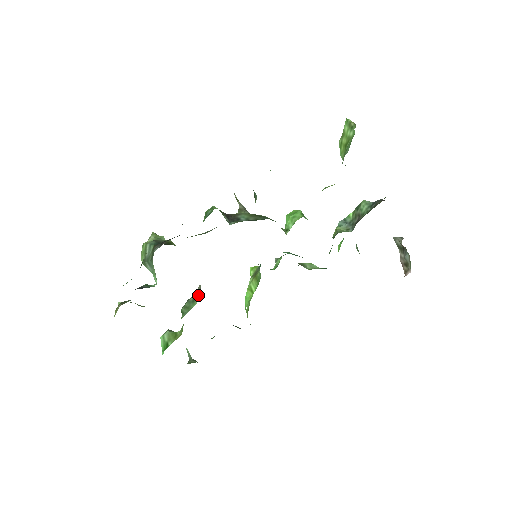
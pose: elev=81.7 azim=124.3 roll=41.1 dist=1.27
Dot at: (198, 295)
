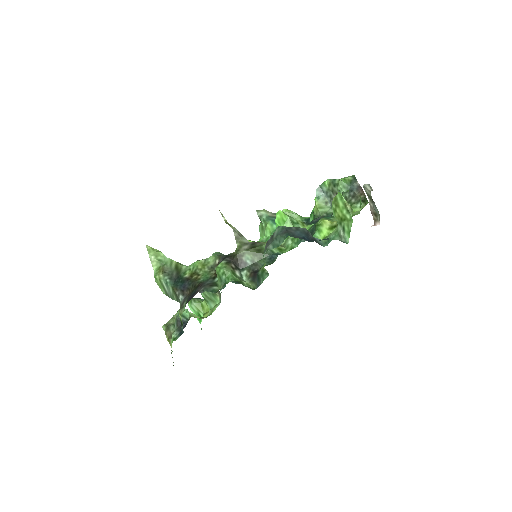
Dot at: occluded
